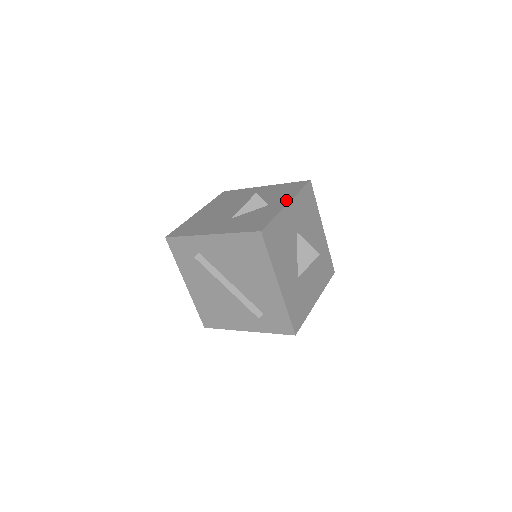
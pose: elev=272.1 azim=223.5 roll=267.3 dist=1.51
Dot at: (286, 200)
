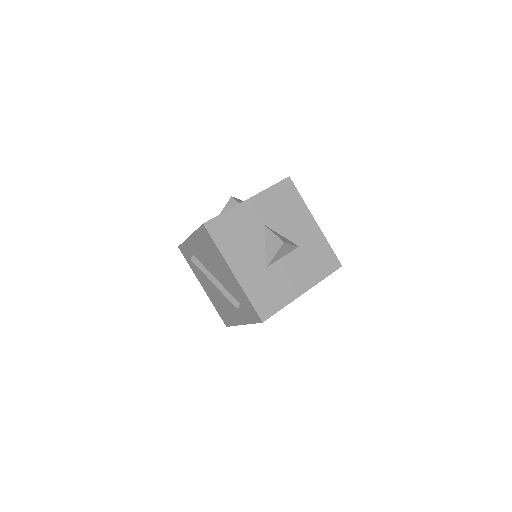
Dot at: occluded
